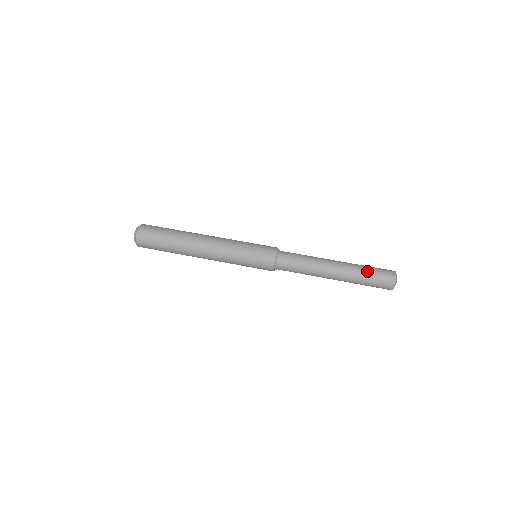
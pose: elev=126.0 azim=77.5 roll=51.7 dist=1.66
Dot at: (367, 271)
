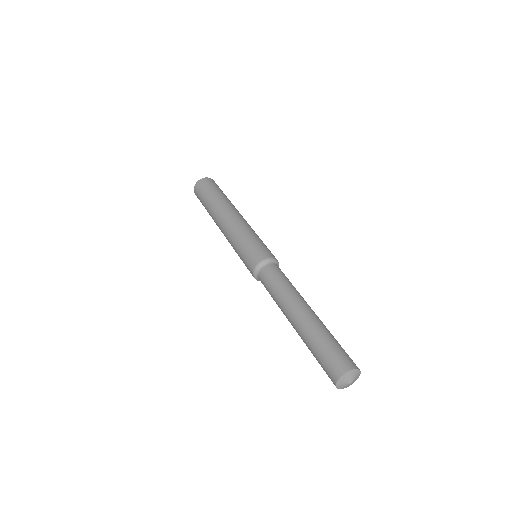
Dot at: (315, 349)
